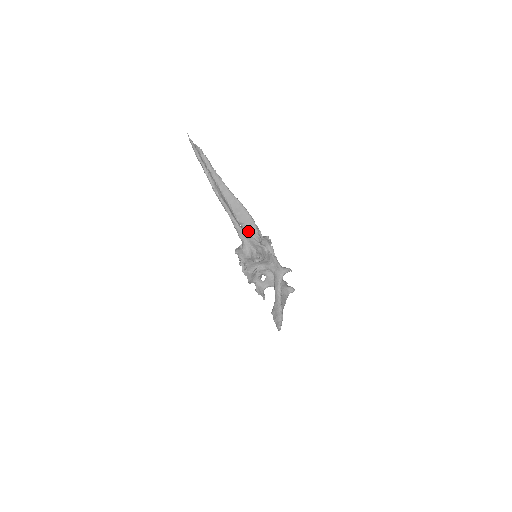
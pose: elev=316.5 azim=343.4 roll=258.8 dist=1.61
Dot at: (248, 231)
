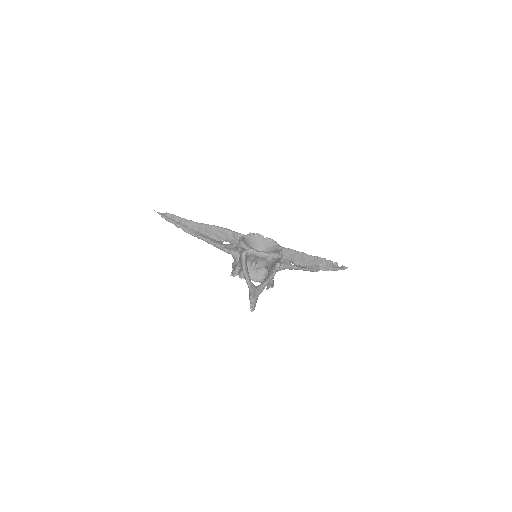
Dot at: (232, 242)
